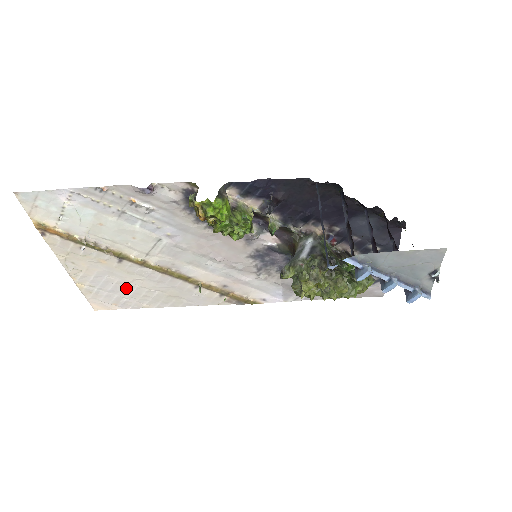
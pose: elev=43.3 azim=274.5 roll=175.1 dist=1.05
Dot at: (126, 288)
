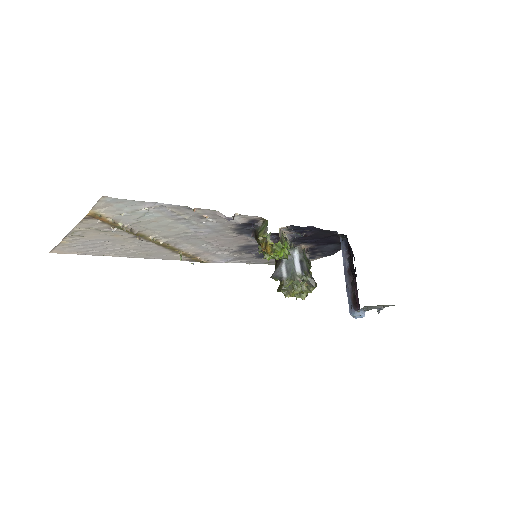
Dot at: (109, 247)
